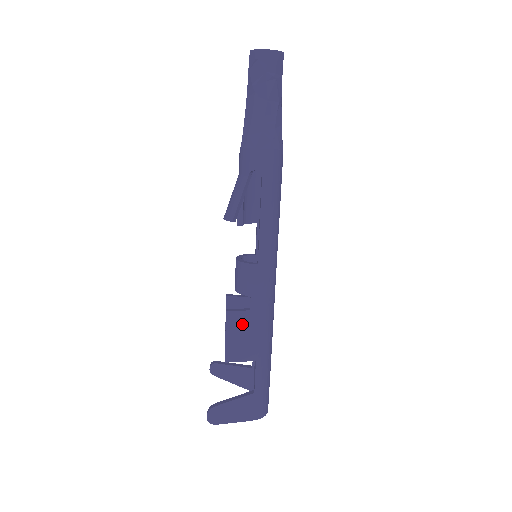
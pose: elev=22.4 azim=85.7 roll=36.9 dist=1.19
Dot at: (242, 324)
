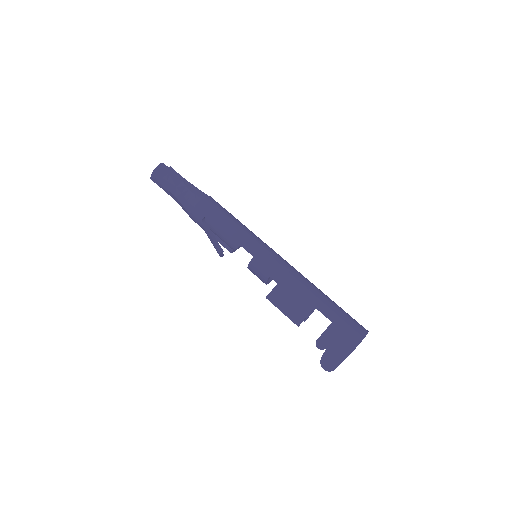
Dot at: (282, 295)
